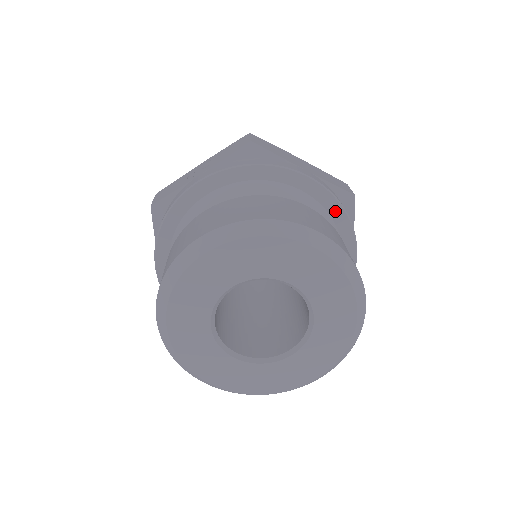
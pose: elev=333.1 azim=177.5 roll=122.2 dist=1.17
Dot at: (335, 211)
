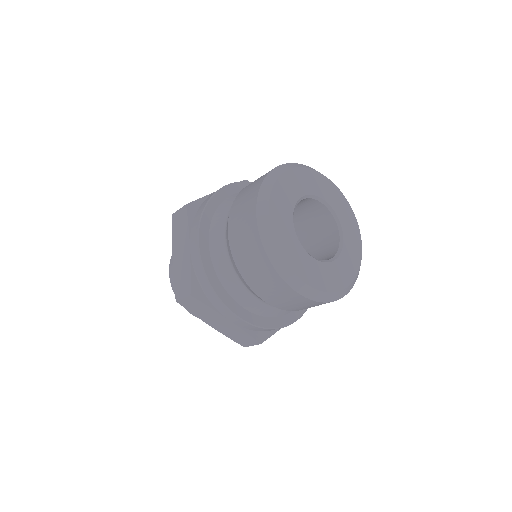
Dot at: occluded
